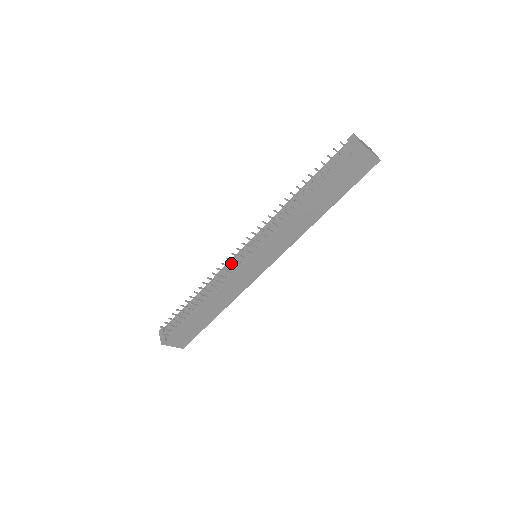
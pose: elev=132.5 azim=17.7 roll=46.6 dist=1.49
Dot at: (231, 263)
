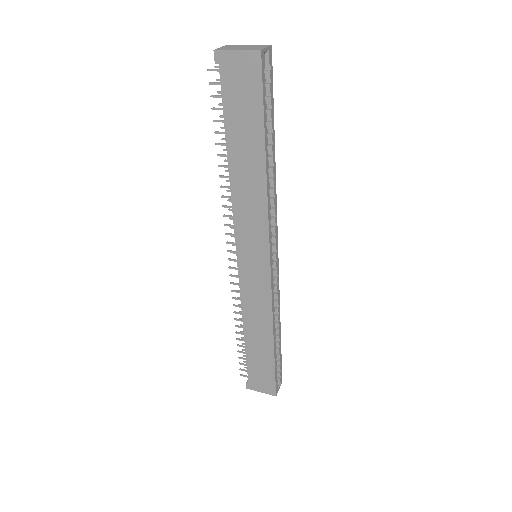
Dot at: occluded
